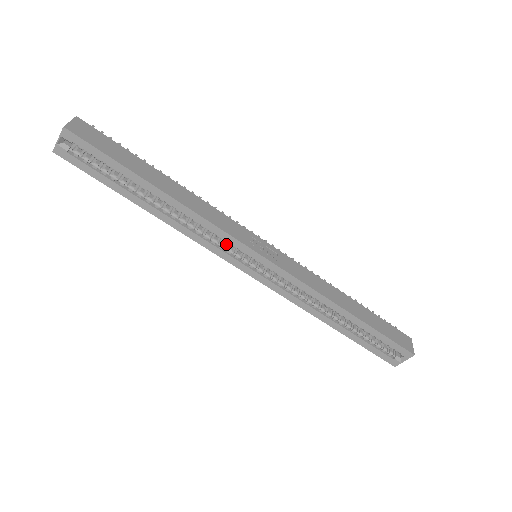
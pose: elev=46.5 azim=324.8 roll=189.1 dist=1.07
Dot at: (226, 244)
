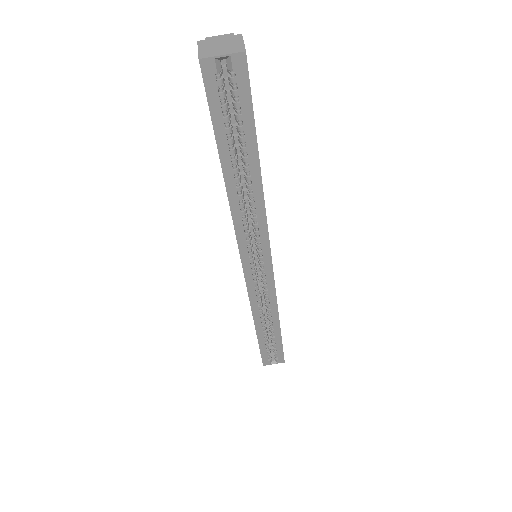
Dot at: (250, 239)
